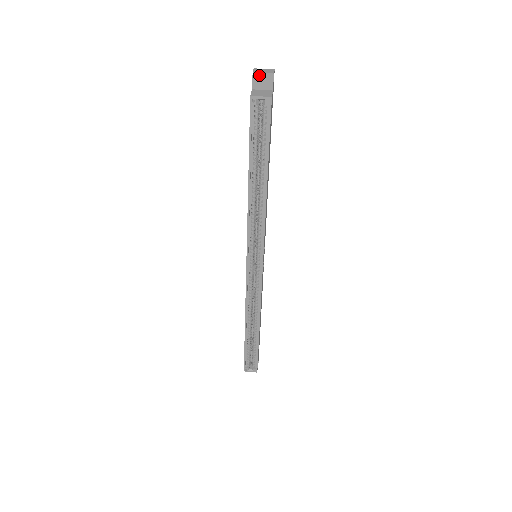
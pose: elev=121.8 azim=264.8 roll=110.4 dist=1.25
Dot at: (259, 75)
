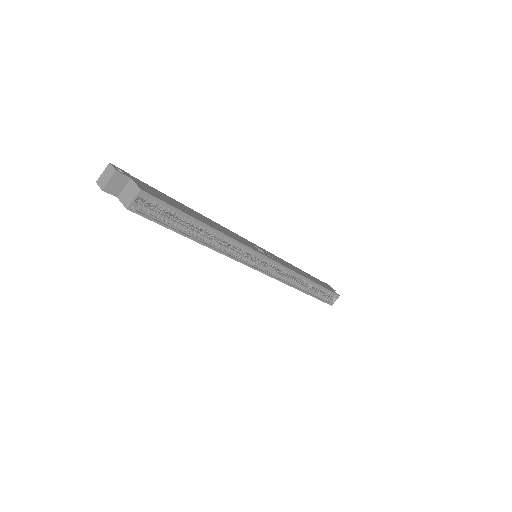
Dot at: (108, 185)
